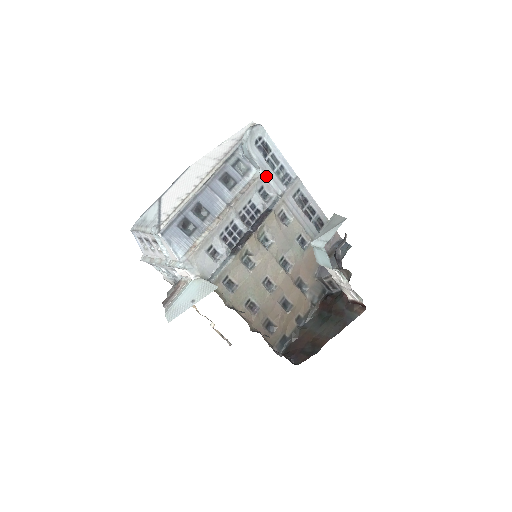
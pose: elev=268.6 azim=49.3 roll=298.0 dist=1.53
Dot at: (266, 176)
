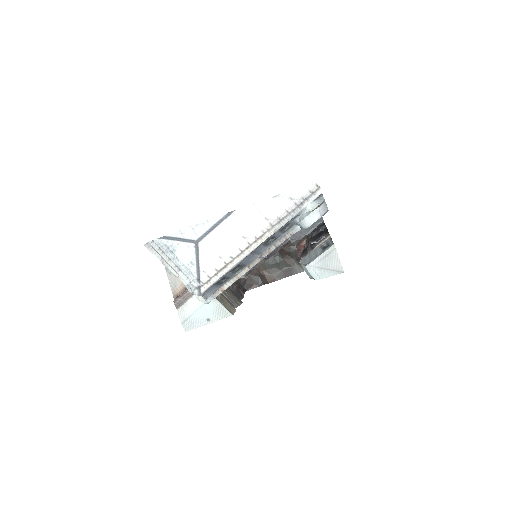
Dot at: occluded
